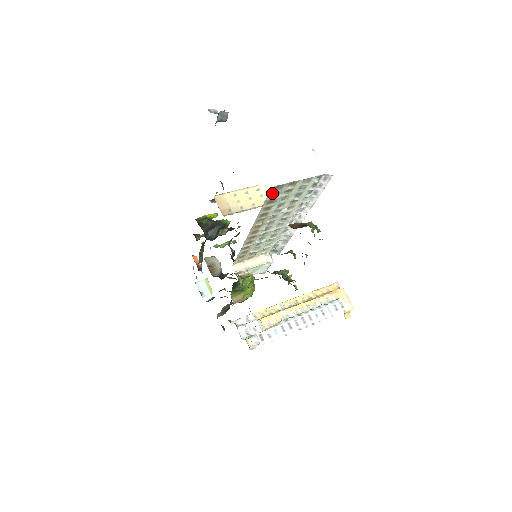
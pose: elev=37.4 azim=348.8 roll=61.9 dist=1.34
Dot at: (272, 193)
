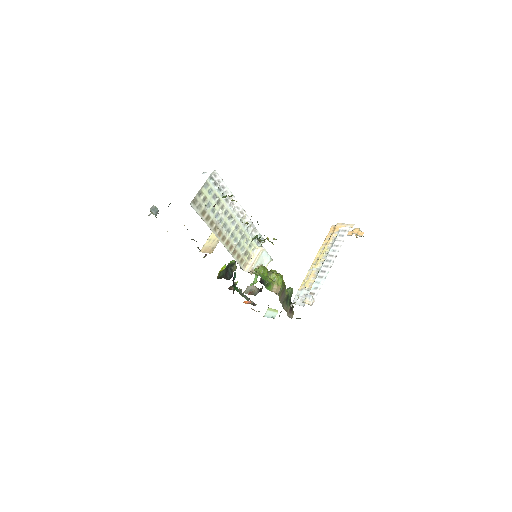
Dot at: (196, 208)
